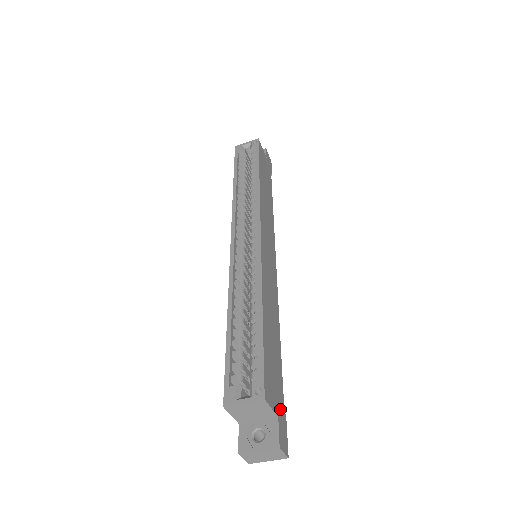
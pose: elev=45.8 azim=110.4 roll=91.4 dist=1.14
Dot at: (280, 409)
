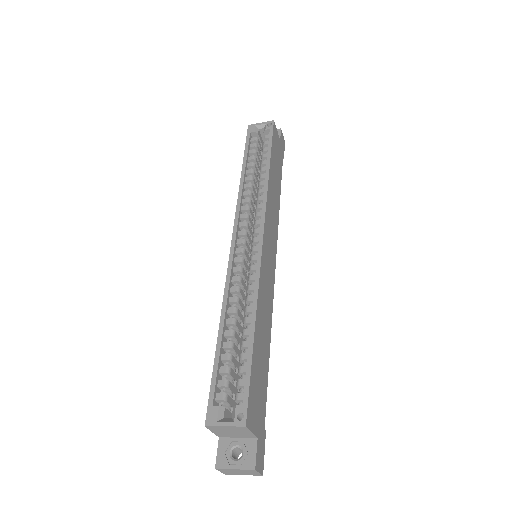
Dot at: (260, 428)
